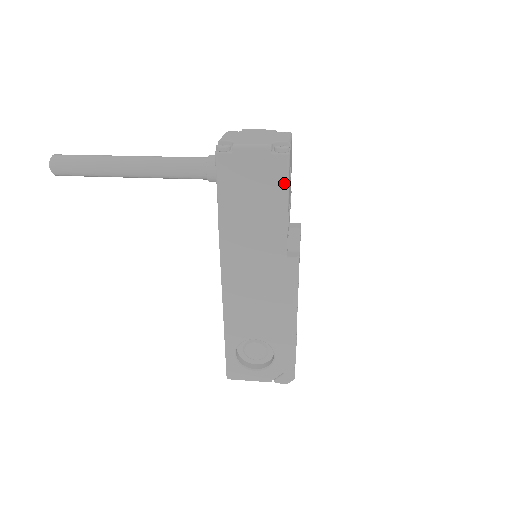
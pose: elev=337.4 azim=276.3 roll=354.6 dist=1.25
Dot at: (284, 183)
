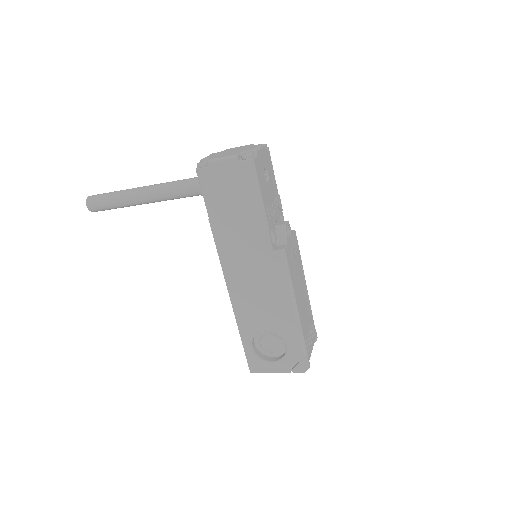
Dot at: (255, 185)
